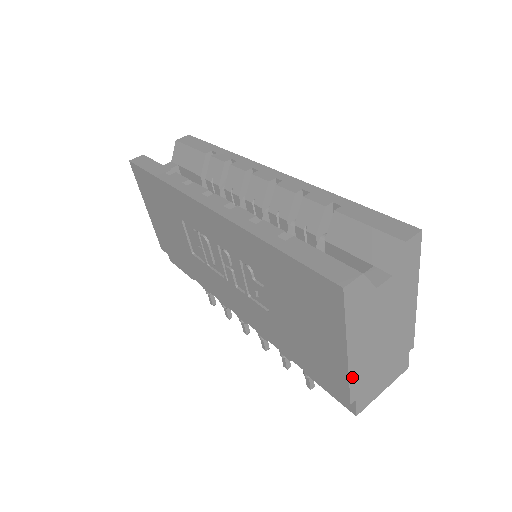
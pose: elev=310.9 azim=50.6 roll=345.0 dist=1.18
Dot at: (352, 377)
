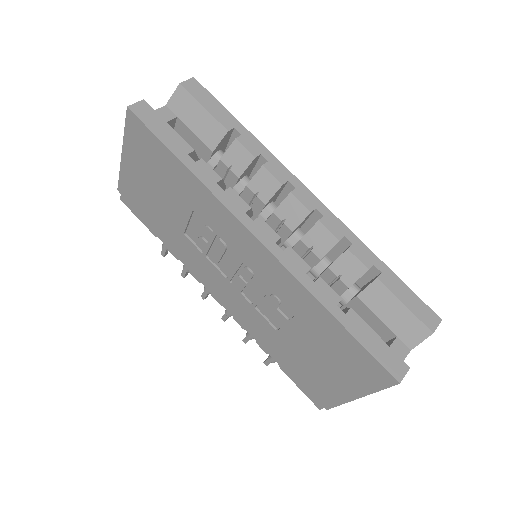
Dot at: (343, 402)
